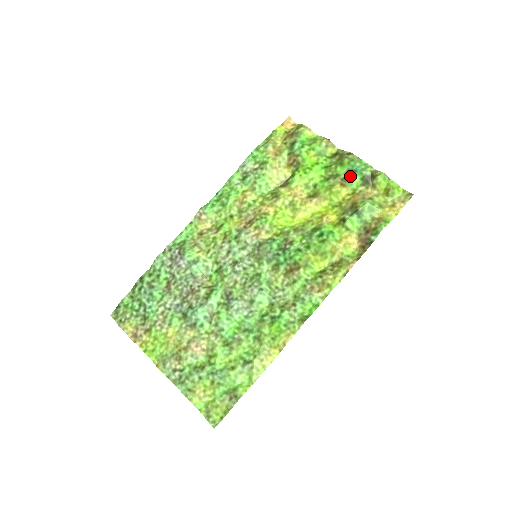
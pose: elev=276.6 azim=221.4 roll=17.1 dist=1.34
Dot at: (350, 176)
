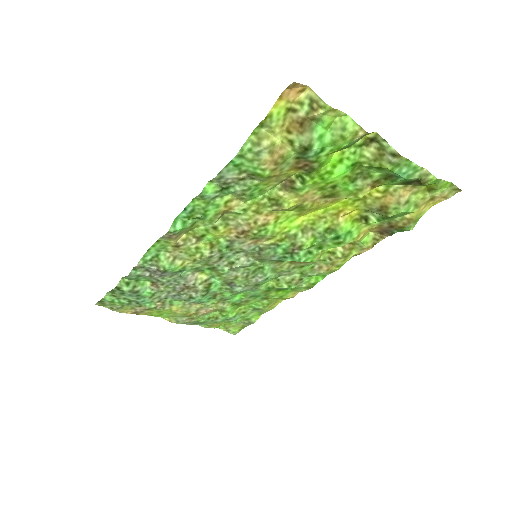
Dot at: (388, 180)
